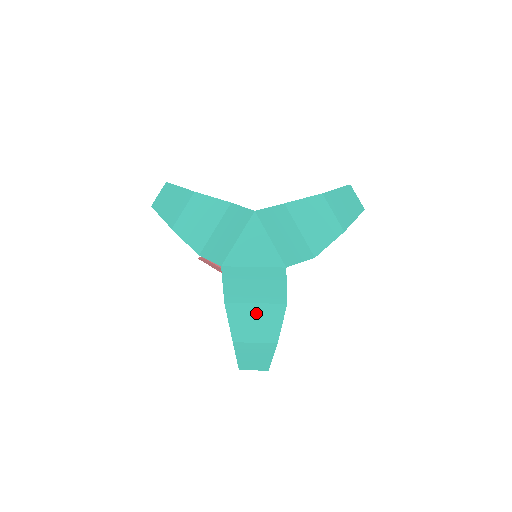
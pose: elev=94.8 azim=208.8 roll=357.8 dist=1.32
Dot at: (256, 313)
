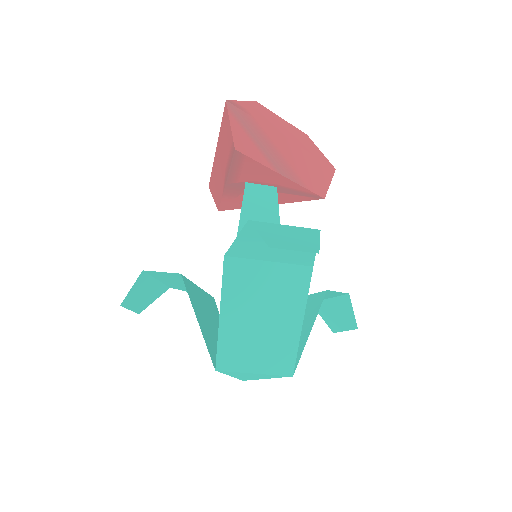
Dot at: occluded
